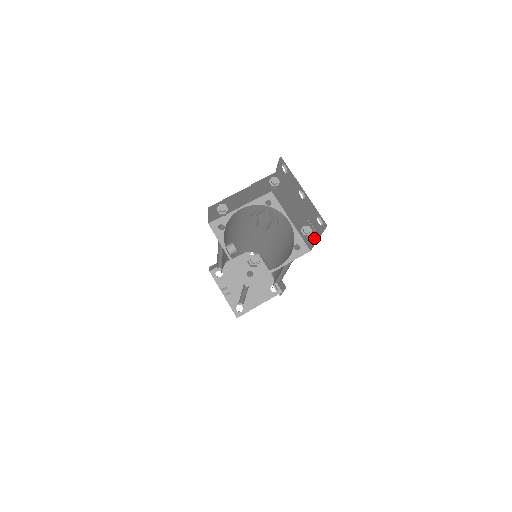
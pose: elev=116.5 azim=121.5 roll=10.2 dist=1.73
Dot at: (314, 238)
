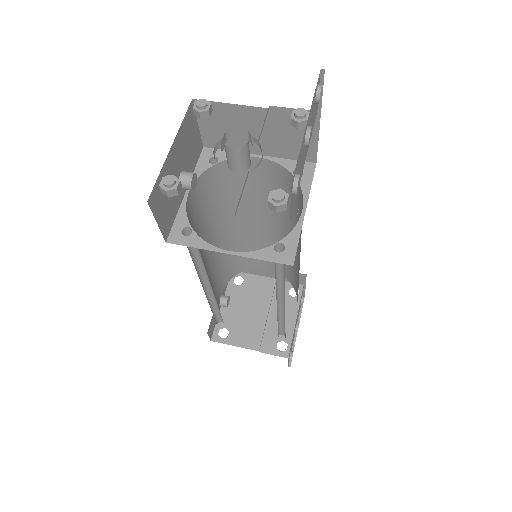
Dot at: occluded
